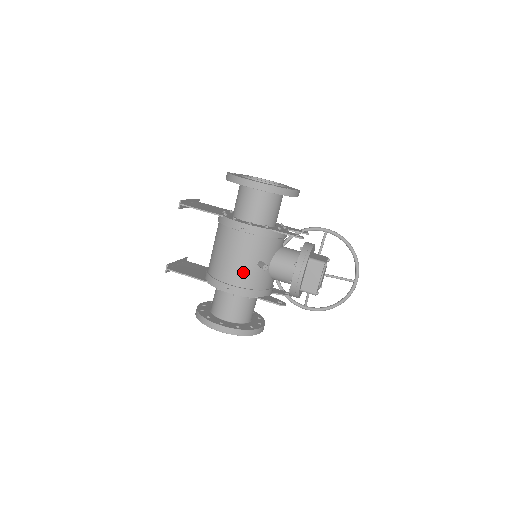
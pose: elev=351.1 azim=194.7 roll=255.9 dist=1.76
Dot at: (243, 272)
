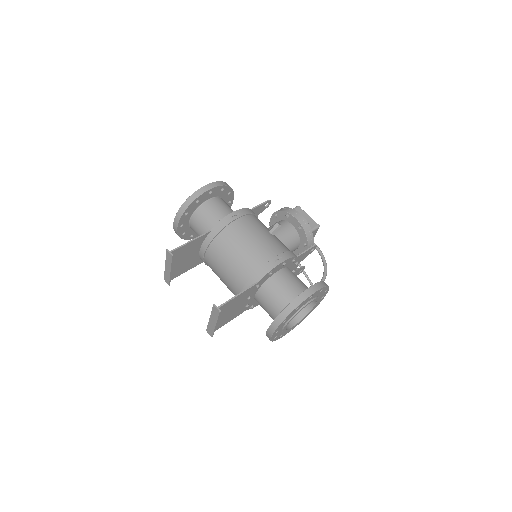
Dot at: (271, 242)
